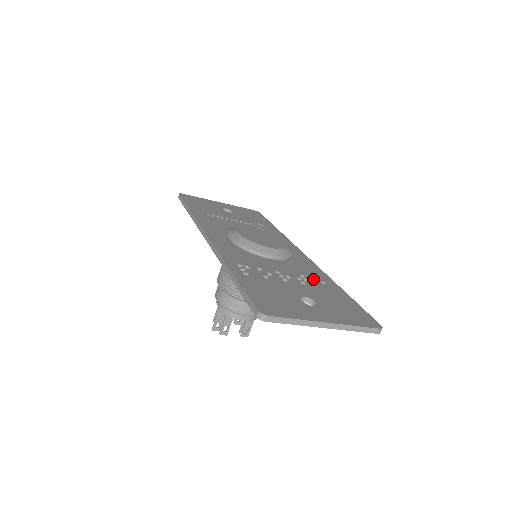
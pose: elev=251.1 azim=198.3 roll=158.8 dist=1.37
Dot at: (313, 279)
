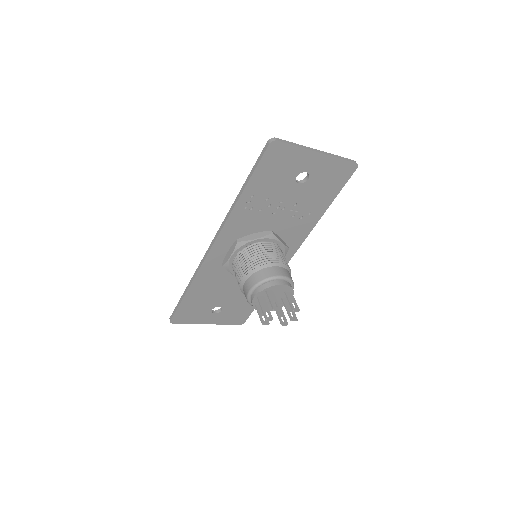
Dot at: (301, 213)
